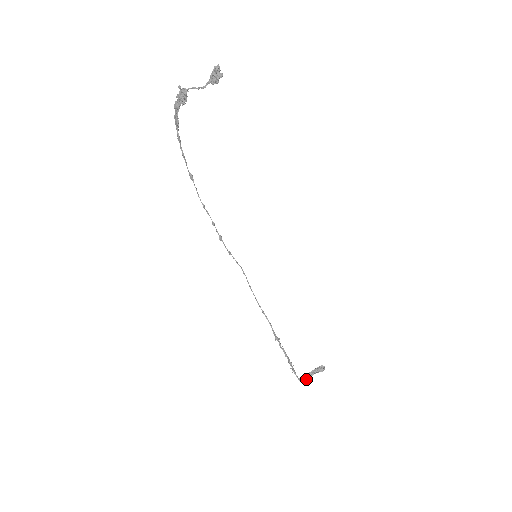
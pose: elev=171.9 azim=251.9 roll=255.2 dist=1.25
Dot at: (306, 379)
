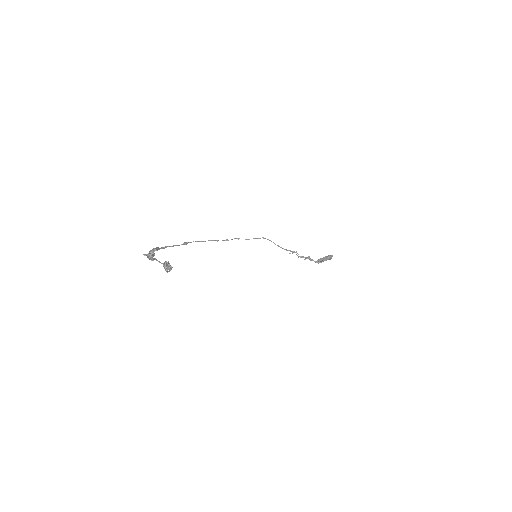
Dot at: occluded
